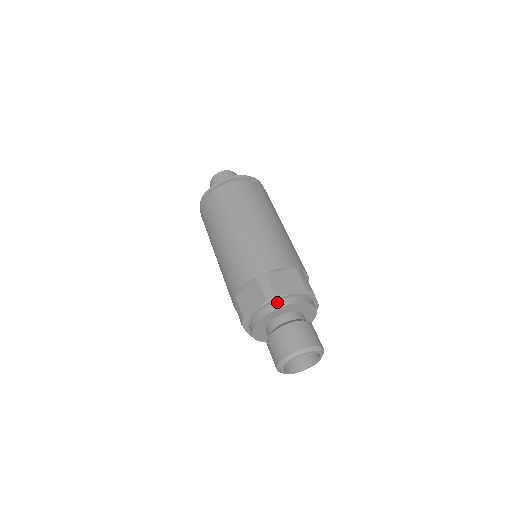
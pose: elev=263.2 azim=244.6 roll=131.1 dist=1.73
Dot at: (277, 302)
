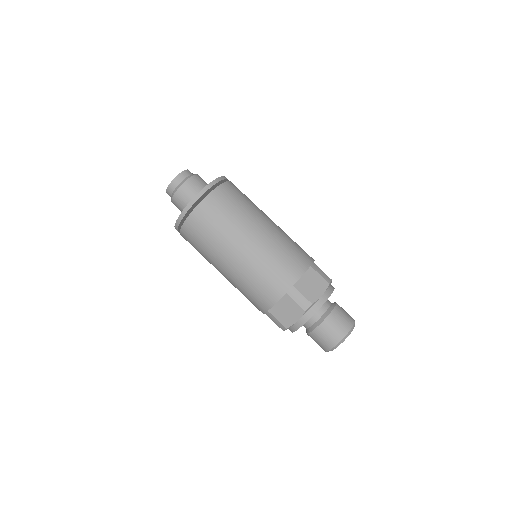
Dot at: (313, 307)
